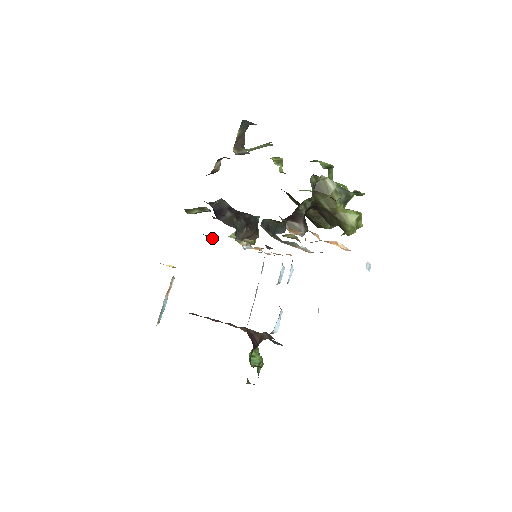
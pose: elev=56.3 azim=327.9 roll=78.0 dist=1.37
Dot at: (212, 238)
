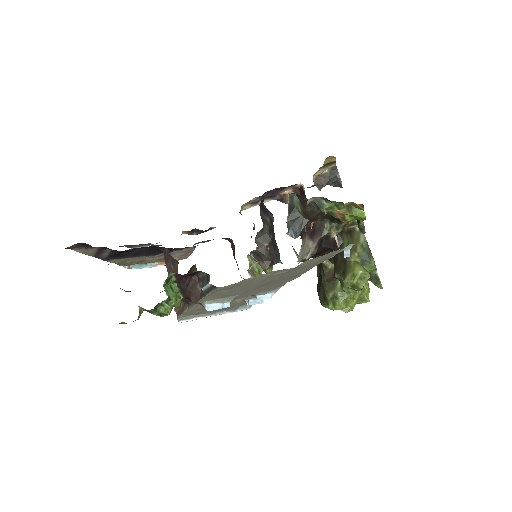
Dot at: (234, 254)
